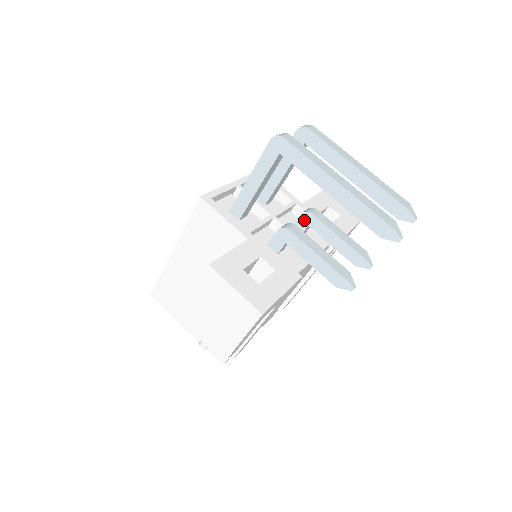
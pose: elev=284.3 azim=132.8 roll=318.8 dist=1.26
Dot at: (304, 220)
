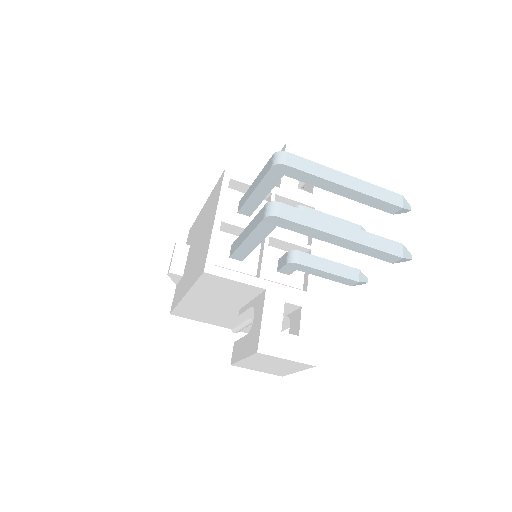
Dot at: occluded
